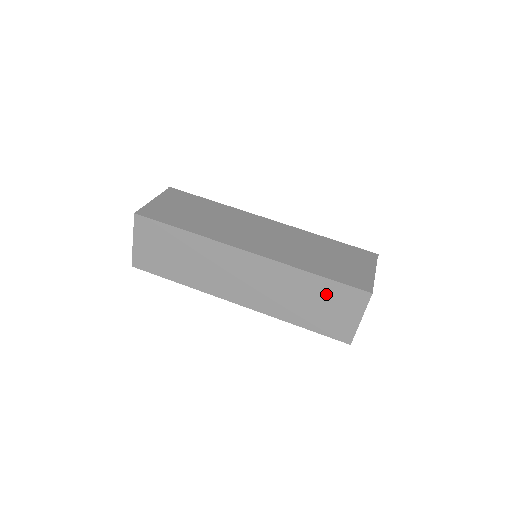
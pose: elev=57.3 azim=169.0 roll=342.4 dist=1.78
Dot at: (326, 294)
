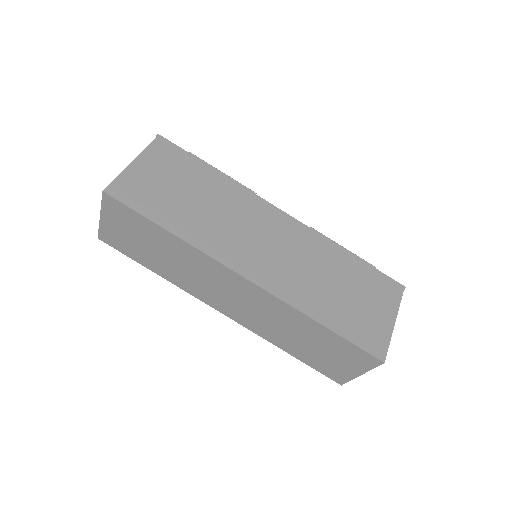
Dot at: (329, 344)
